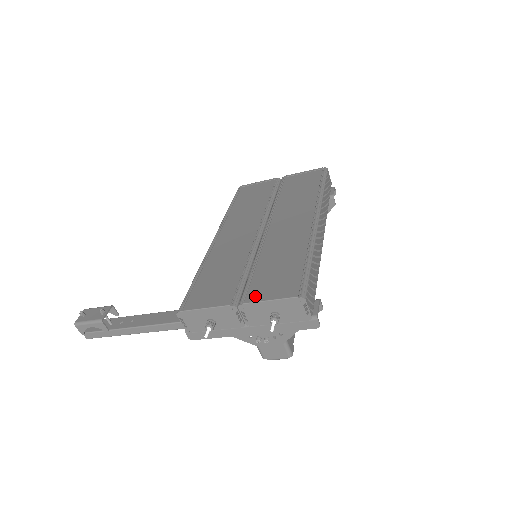
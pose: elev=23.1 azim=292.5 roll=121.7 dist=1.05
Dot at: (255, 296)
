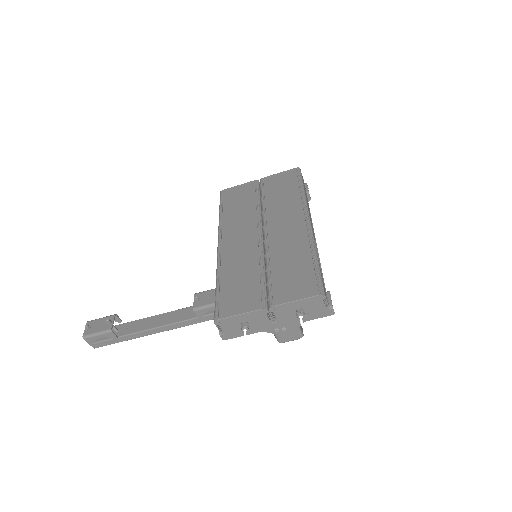
Dot at: (281, 298)
